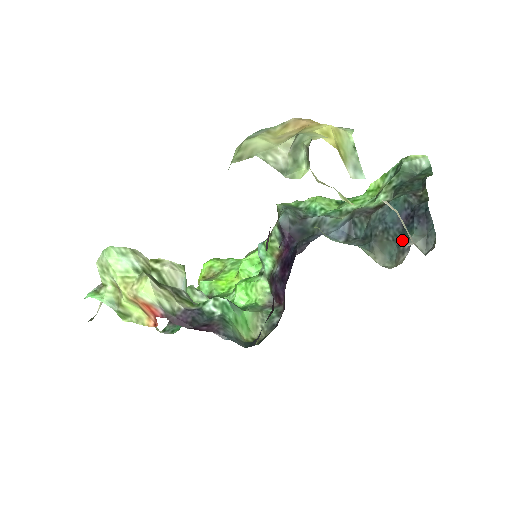
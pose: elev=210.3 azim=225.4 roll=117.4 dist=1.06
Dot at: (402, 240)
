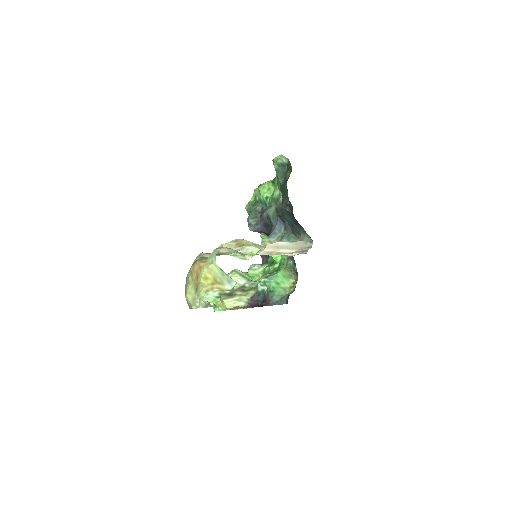
Dot at: occluded
